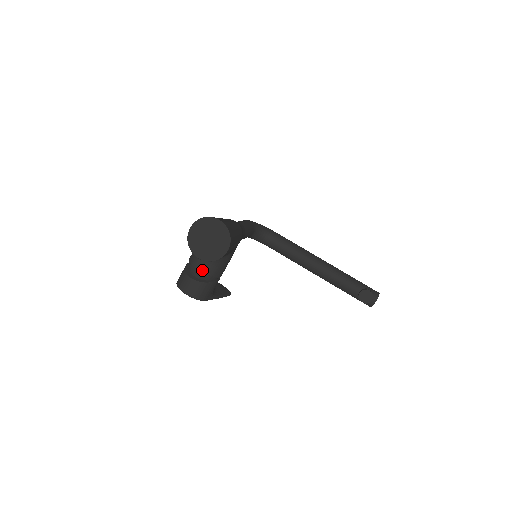
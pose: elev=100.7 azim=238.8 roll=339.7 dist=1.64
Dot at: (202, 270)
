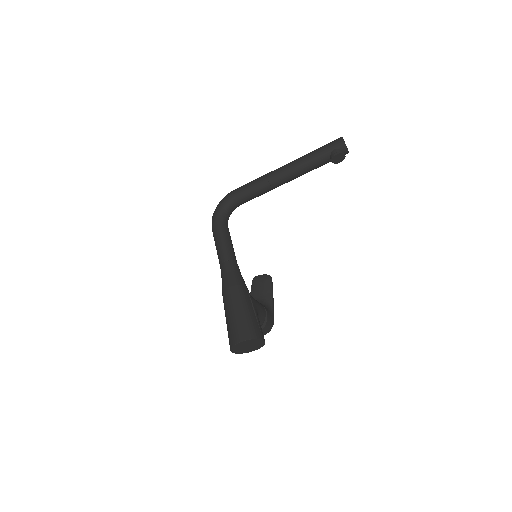
Dot at: occluded
